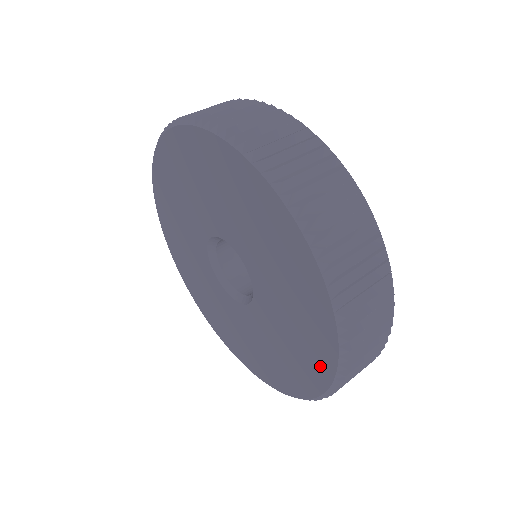
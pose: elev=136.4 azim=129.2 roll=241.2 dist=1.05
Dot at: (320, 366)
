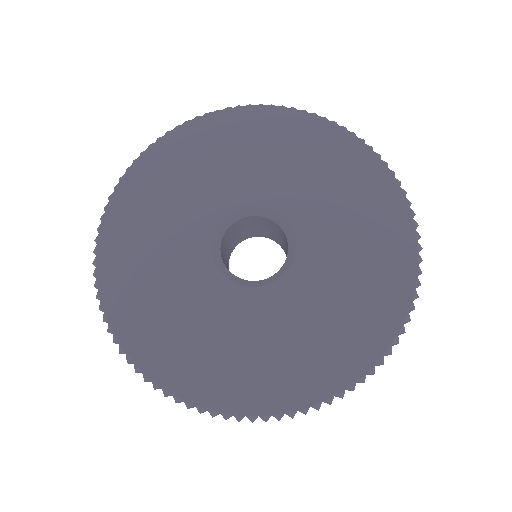
Dot at: (398, 275)
